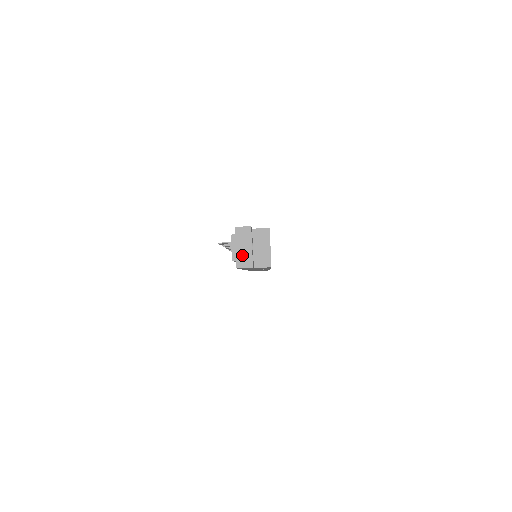
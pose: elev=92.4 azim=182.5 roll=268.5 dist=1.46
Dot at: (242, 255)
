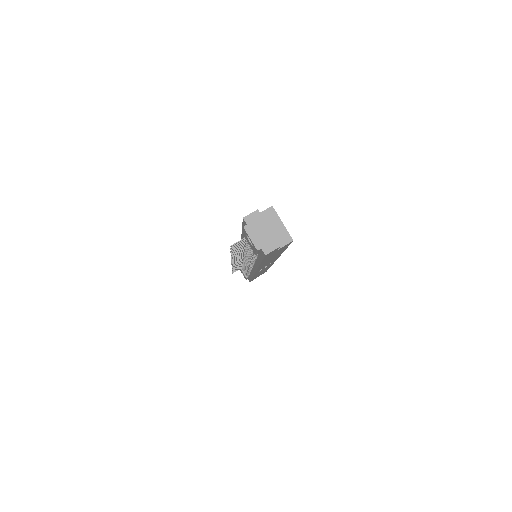
Dot at: (264, 240)
